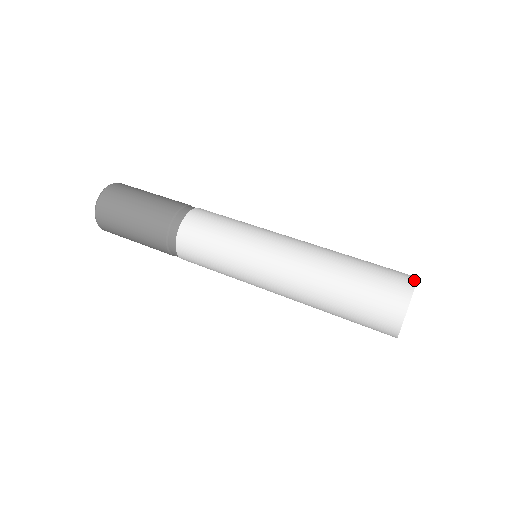
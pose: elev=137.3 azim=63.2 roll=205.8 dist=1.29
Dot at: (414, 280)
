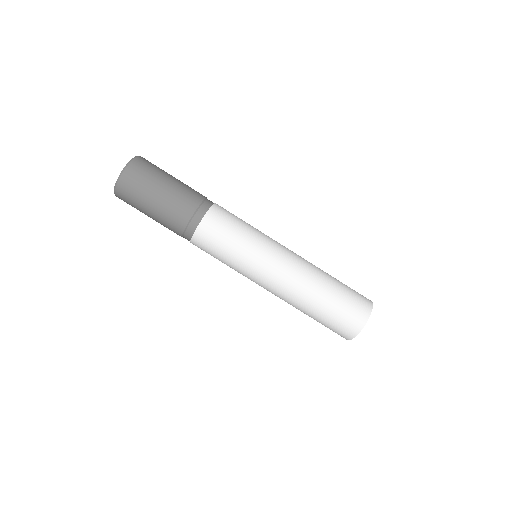
Dot at: (364, 323)
